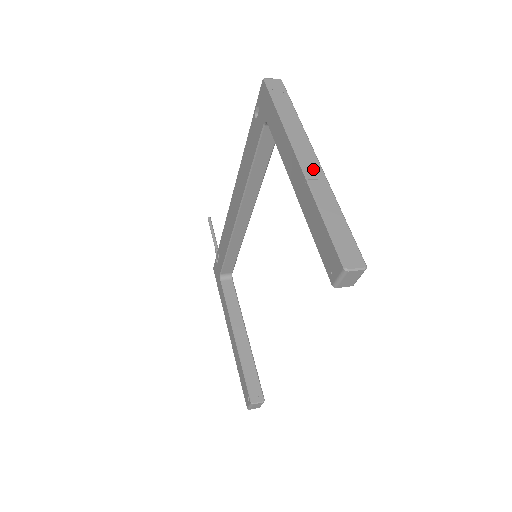
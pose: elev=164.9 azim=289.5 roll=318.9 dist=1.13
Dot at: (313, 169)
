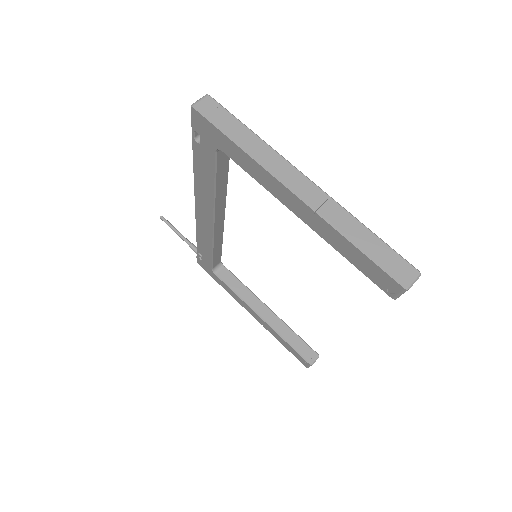
Dot at: (312, 194)
